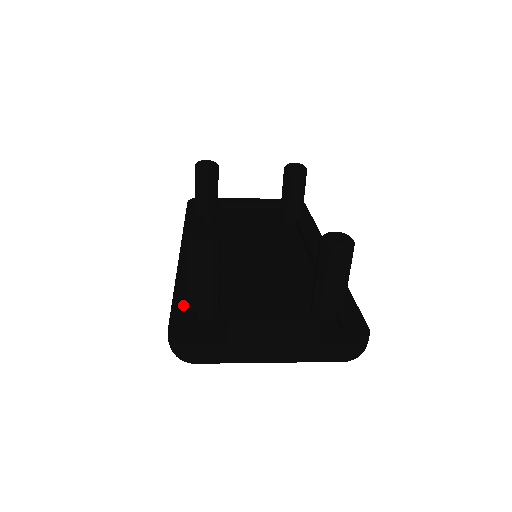
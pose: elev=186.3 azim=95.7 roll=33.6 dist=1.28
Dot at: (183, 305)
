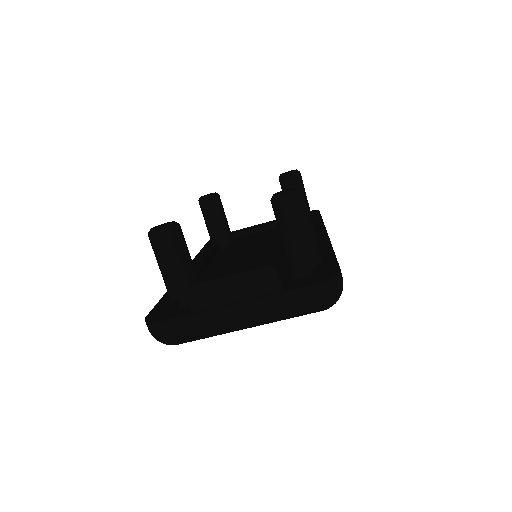
Dot at: (168, 299)
